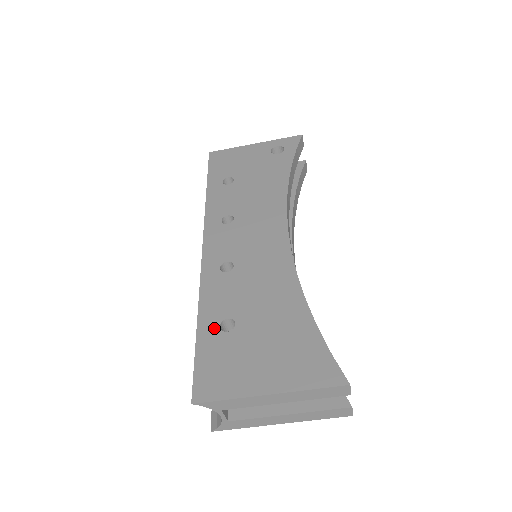
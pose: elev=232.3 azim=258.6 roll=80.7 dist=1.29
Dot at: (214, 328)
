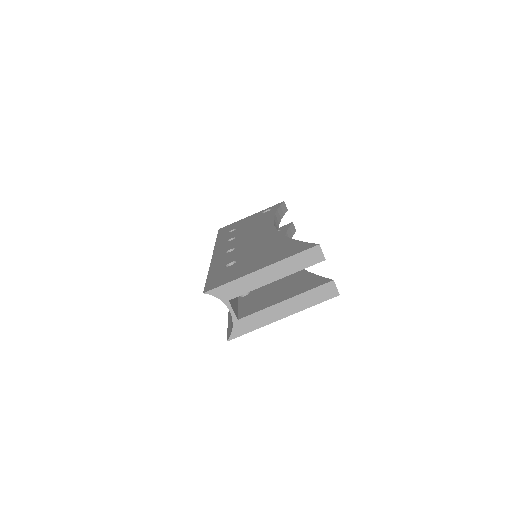
Dot at: (221, 268)
